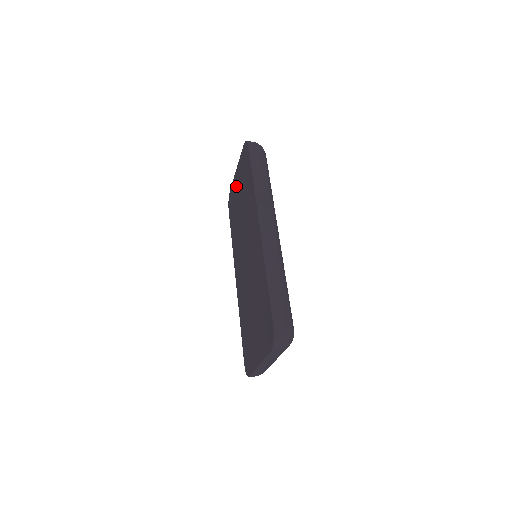
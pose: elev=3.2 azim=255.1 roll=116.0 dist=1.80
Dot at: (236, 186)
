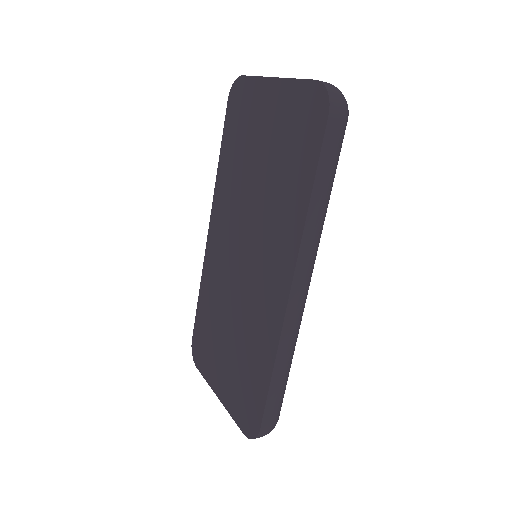
Dot at: (262, 108)
